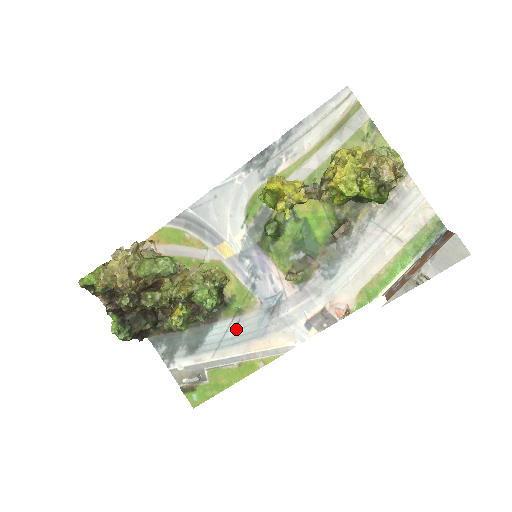
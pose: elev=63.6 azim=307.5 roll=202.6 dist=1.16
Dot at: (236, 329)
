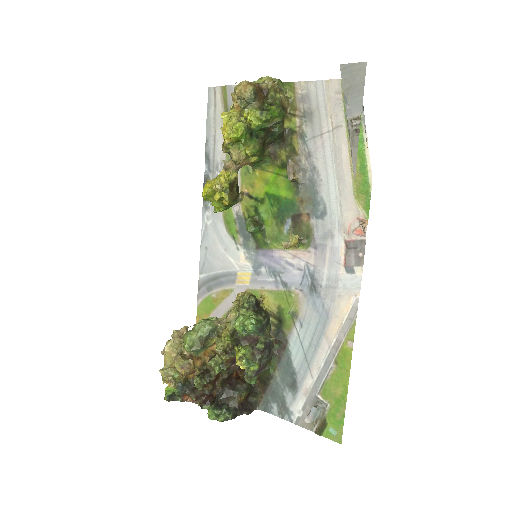
Dot at: (305, 333)
